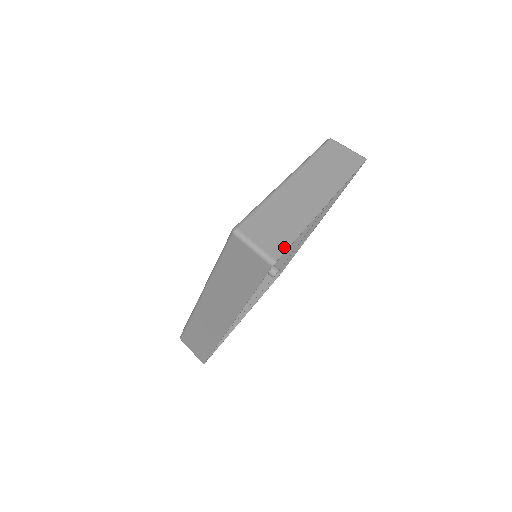
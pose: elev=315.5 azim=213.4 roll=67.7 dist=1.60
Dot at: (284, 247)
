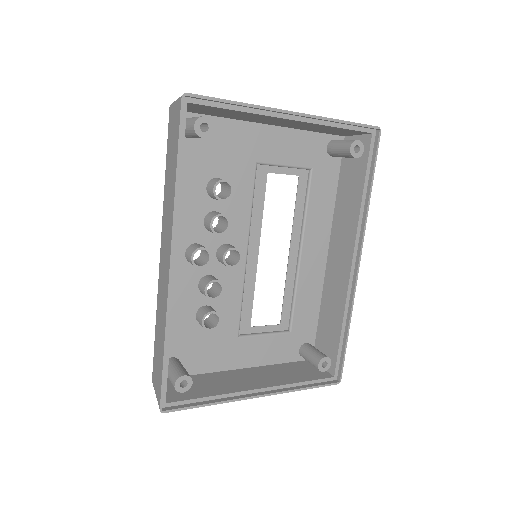
Dot at: (208, 97)
